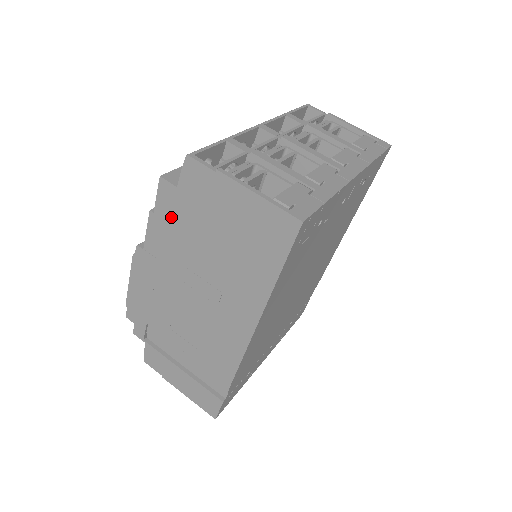
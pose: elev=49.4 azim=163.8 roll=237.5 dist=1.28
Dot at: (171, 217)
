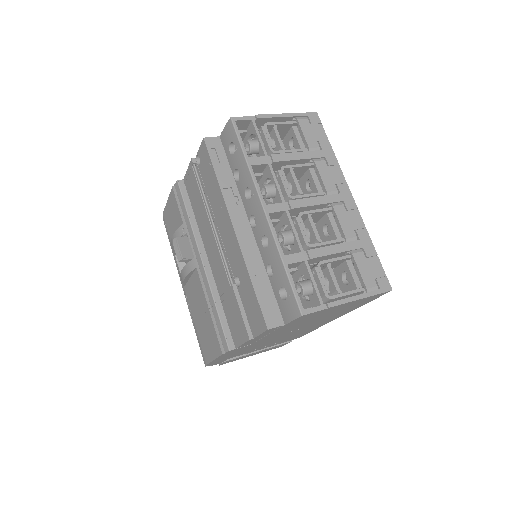
Dot at: occluded
